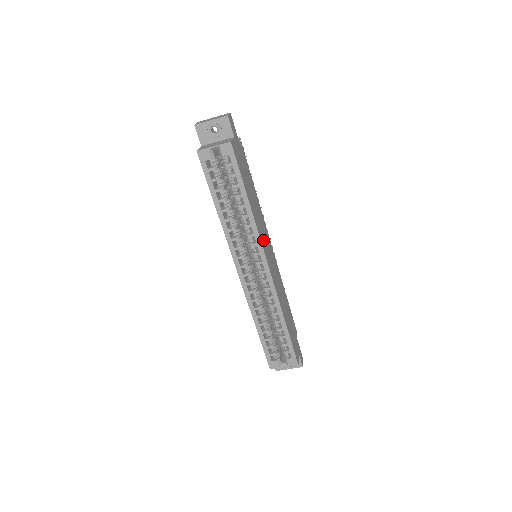
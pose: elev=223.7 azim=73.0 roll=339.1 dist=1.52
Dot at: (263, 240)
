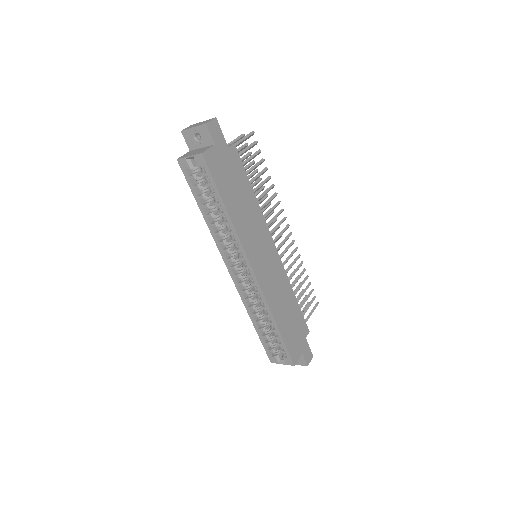
Dot at: (251, 245)
